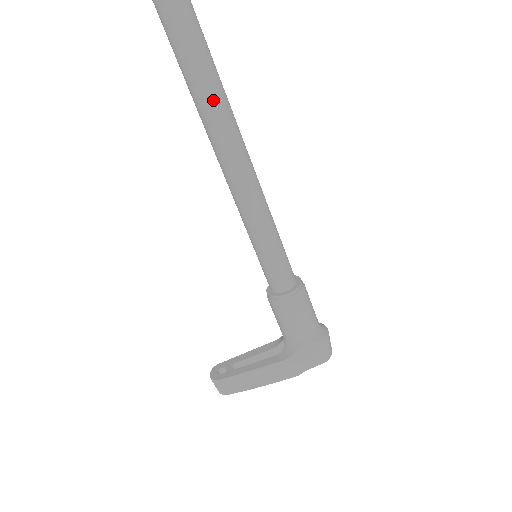
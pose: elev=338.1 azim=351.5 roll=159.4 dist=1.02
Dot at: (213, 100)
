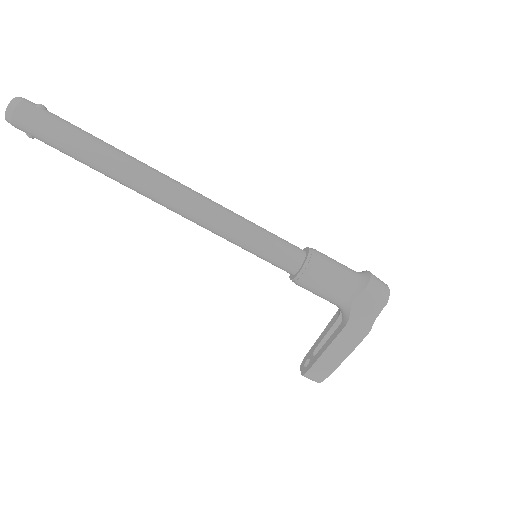
Dot at: (123, 171)
